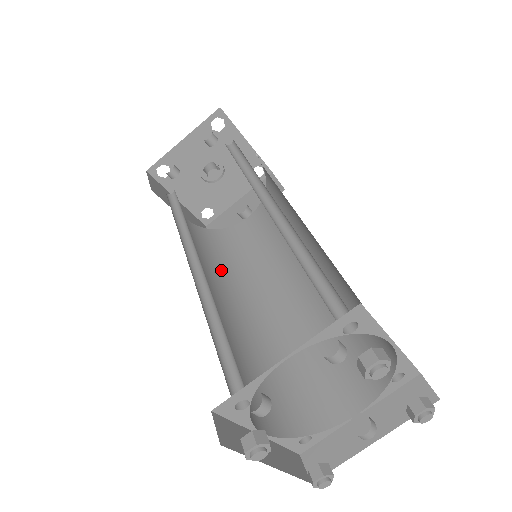
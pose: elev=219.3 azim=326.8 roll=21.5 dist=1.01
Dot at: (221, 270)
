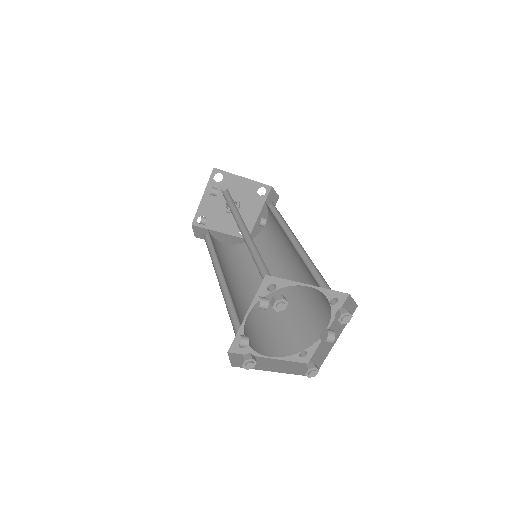
Dot at: (251, 269)
